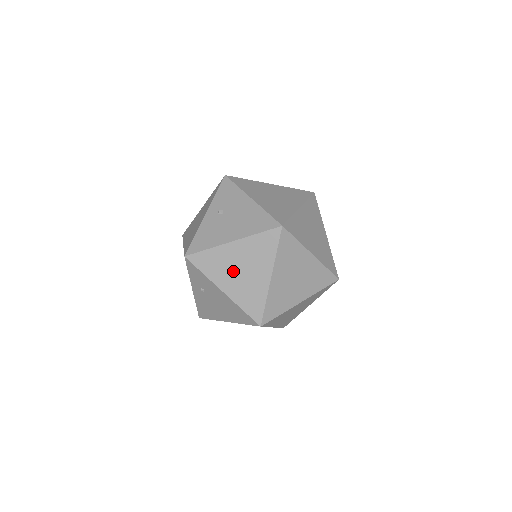
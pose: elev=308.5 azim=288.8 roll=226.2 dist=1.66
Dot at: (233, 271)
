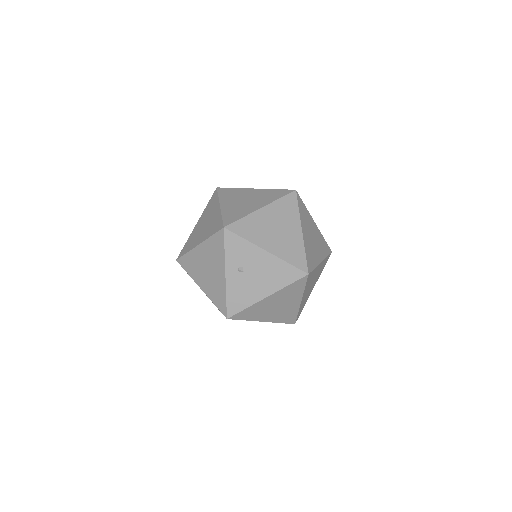
Dot at: (270, 310)
